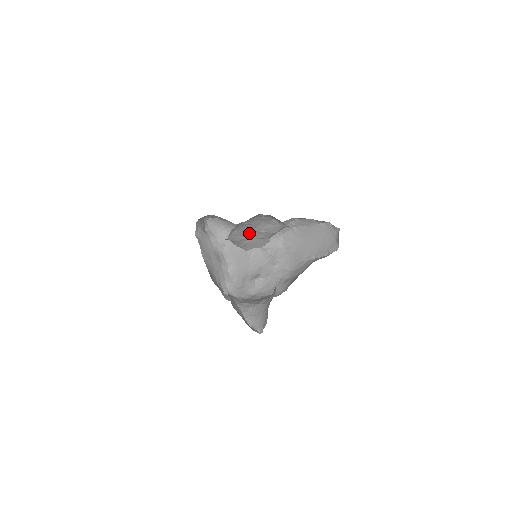
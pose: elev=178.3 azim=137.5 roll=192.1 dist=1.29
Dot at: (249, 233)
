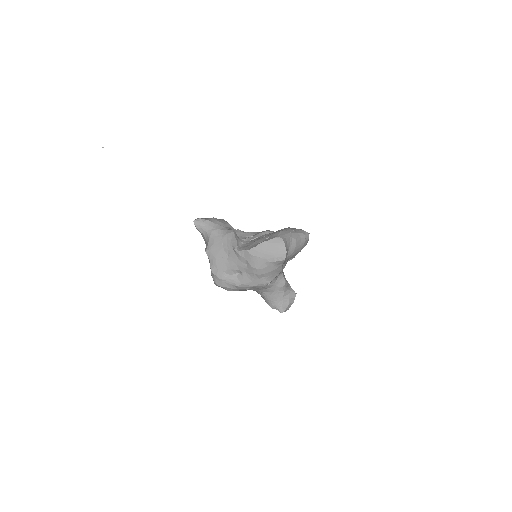
Dot at: (260, 238)
